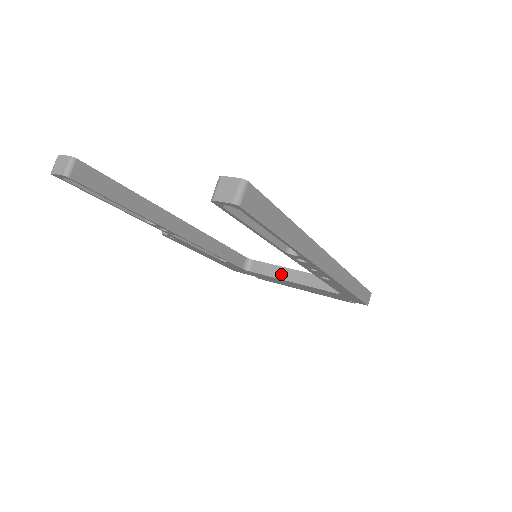
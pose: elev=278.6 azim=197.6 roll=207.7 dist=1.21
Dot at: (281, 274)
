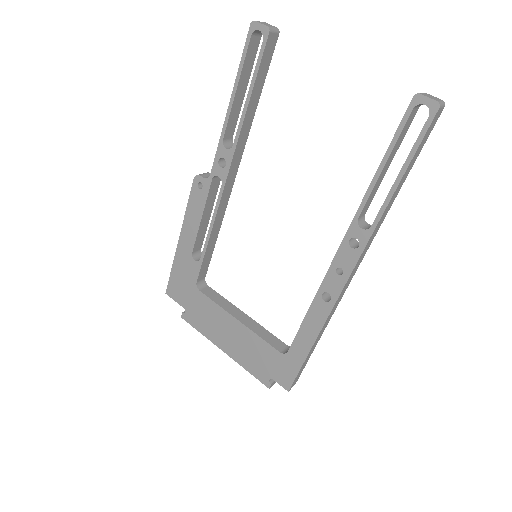
Dot at: (231, 310)
